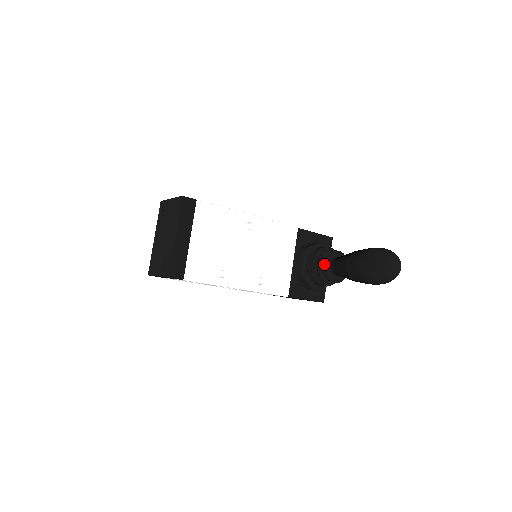
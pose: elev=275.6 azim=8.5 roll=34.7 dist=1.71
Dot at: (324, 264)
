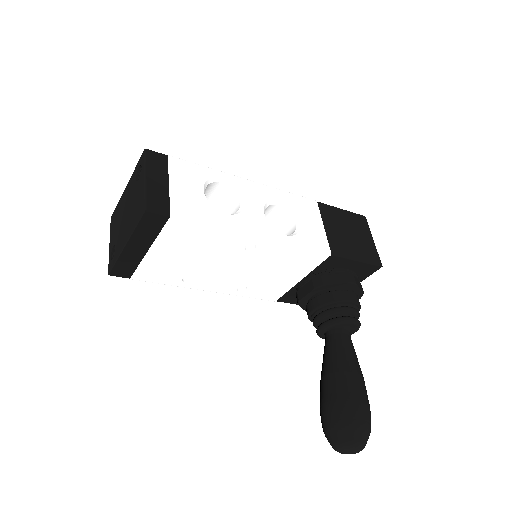
Dot at: (321, 326)
